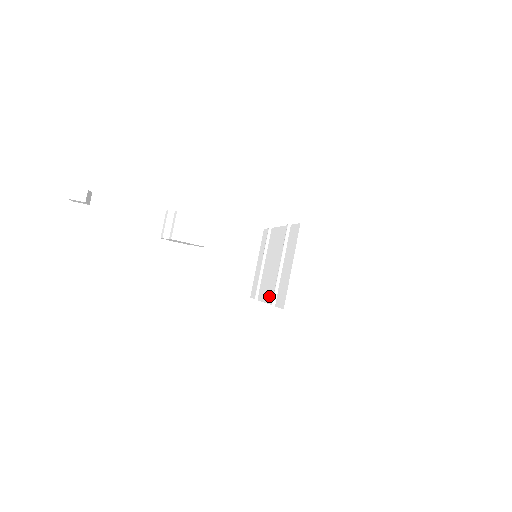
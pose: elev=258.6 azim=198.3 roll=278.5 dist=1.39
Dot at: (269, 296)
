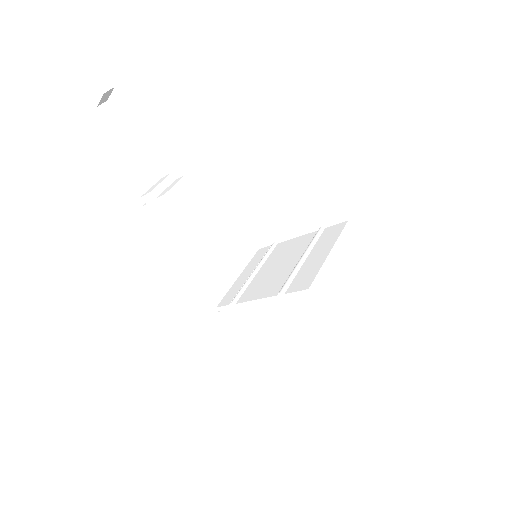
Dot at: (269, 290)
